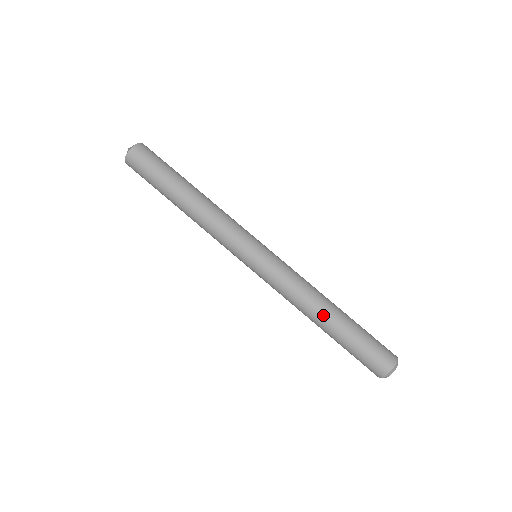
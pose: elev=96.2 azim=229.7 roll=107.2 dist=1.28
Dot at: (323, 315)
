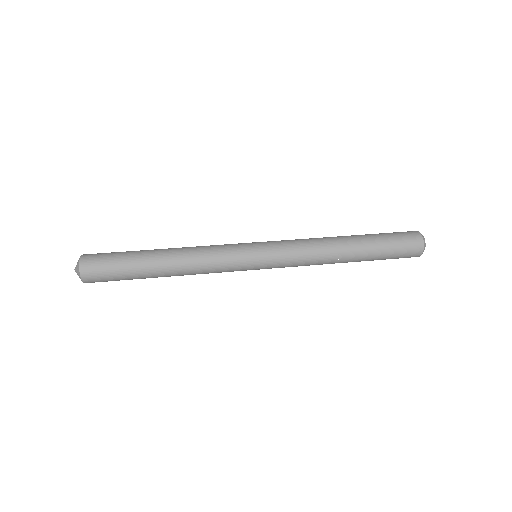
Dot at: (343, 239)
